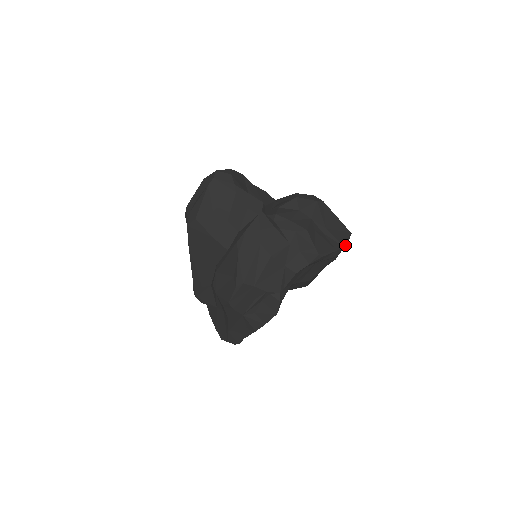
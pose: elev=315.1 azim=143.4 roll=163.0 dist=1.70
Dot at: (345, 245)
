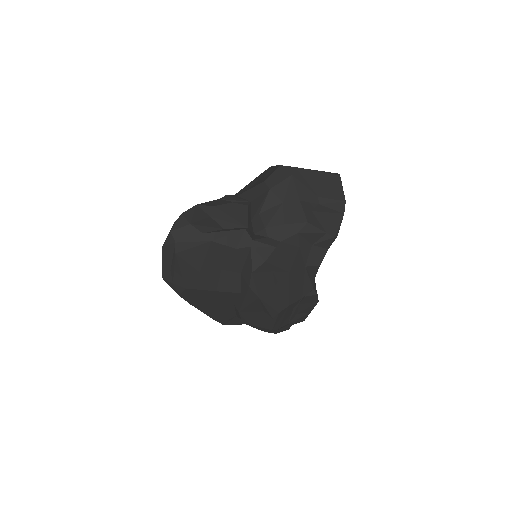
Dot at: occluded
